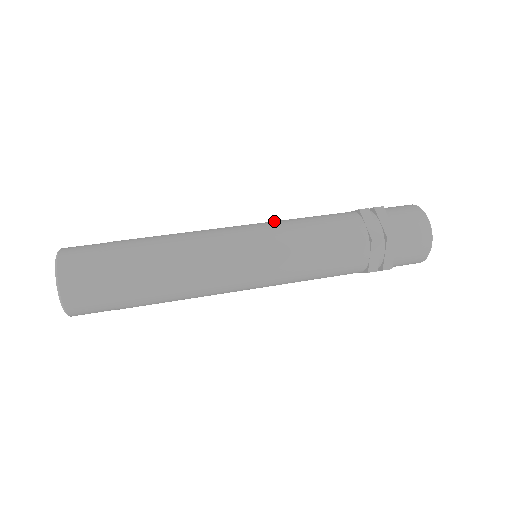
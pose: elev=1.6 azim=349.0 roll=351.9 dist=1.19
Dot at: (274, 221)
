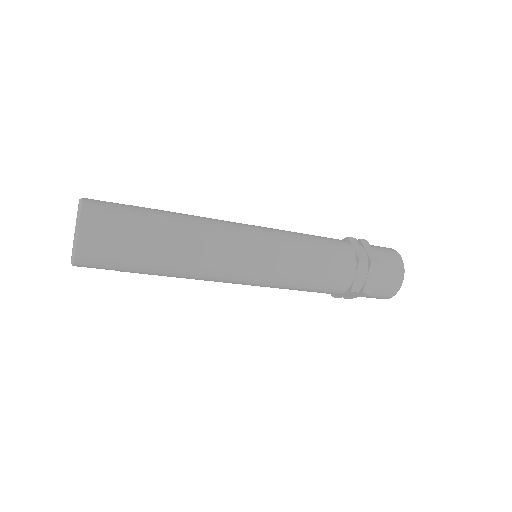
Dot at: (287, 241)
